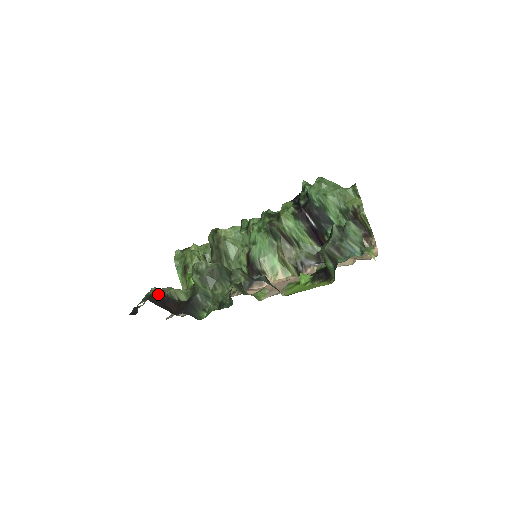
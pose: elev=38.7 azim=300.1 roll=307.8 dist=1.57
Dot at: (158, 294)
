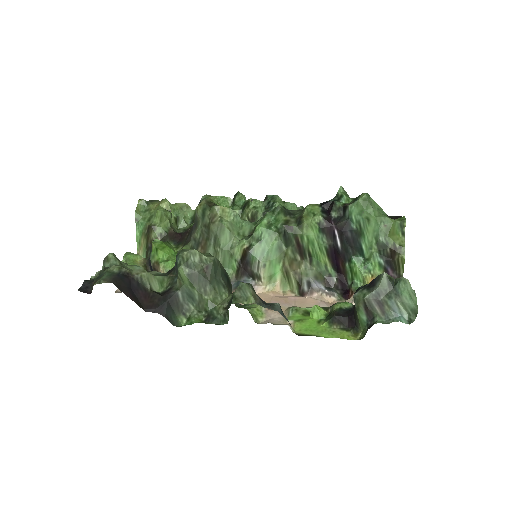
Dot at: (125, 275)
